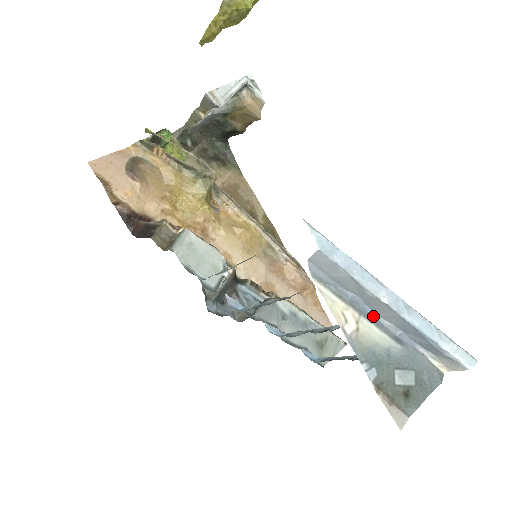
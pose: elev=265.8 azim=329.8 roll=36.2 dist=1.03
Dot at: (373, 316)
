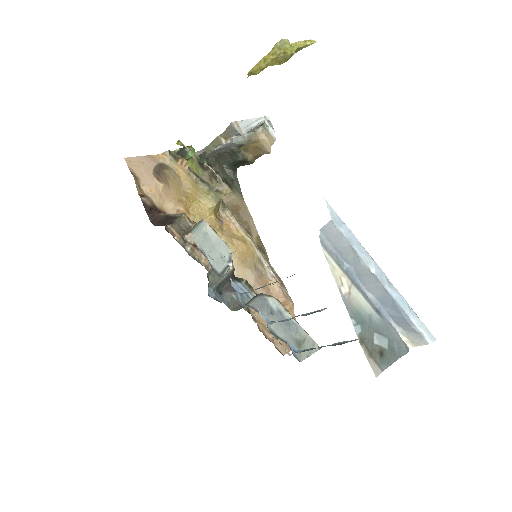
Dot at: (361, 288)
